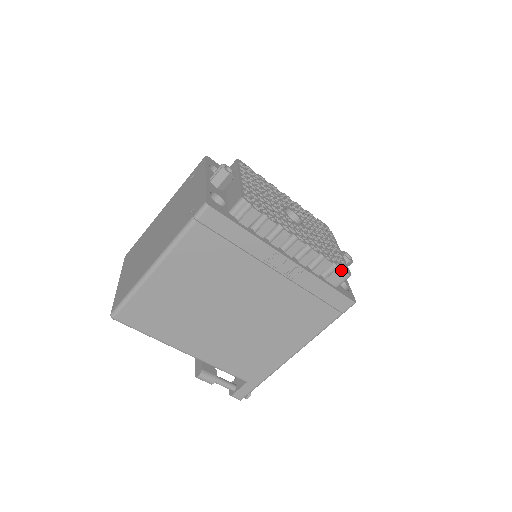
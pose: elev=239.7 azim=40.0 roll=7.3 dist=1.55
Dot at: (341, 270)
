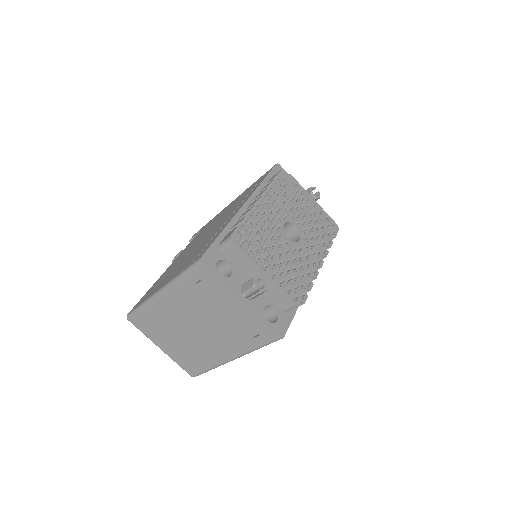
Dot at: occluded
